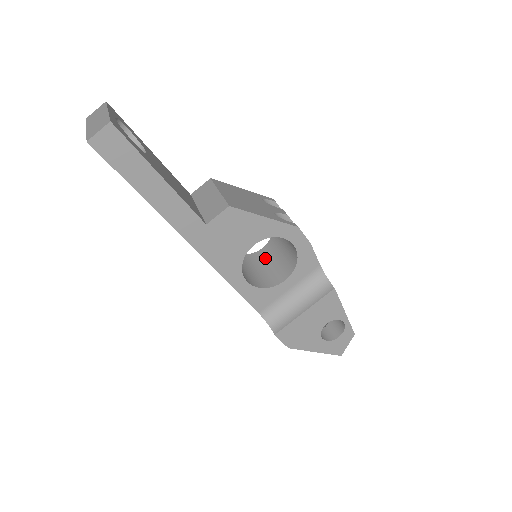
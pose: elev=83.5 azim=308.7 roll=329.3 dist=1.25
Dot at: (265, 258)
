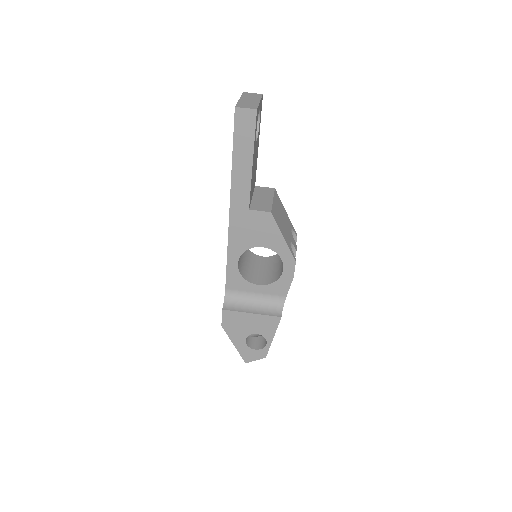
Dot at: (259, 263)
